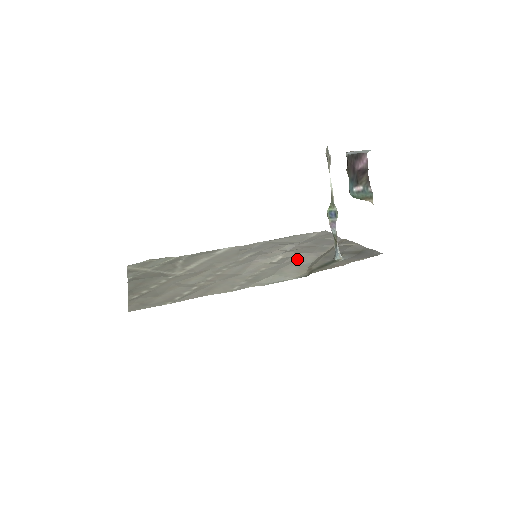
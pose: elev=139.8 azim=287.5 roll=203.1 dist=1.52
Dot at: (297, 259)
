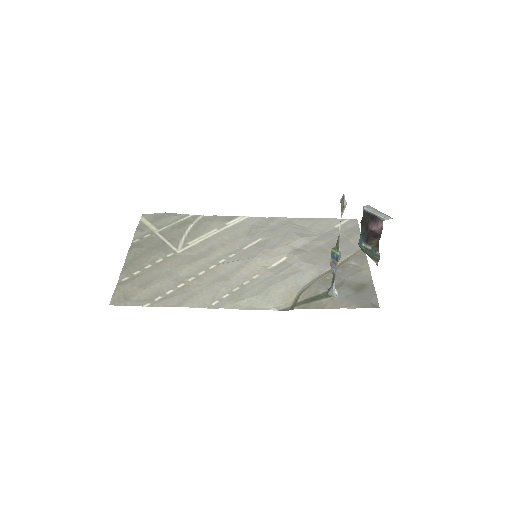
Dot at: (295, 272)
